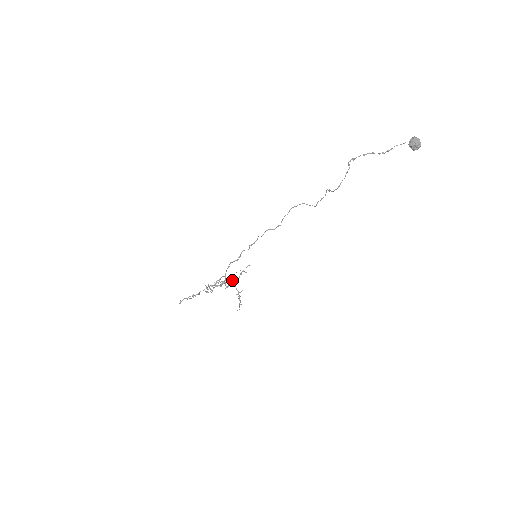
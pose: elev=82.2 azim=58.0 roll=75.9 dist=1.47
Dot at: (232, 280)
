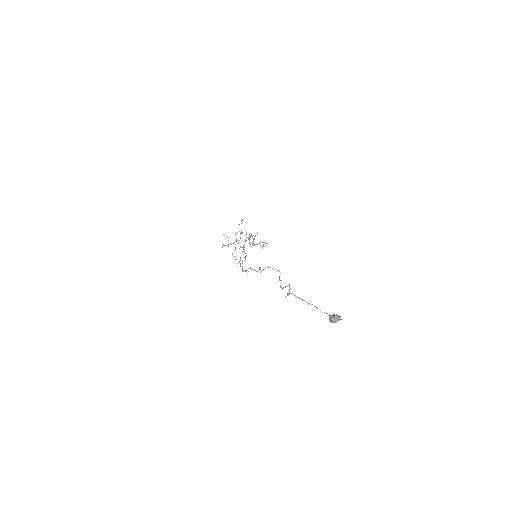
Dot at: (250, 237)
